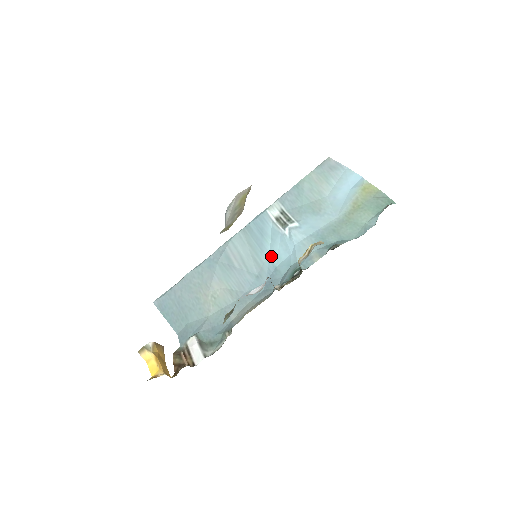
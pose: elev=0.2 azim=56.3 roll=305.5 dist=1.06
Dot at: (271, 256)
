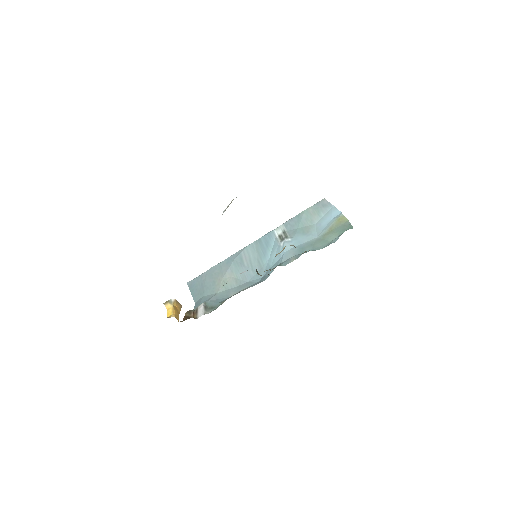
Dot at: (269, 260)
